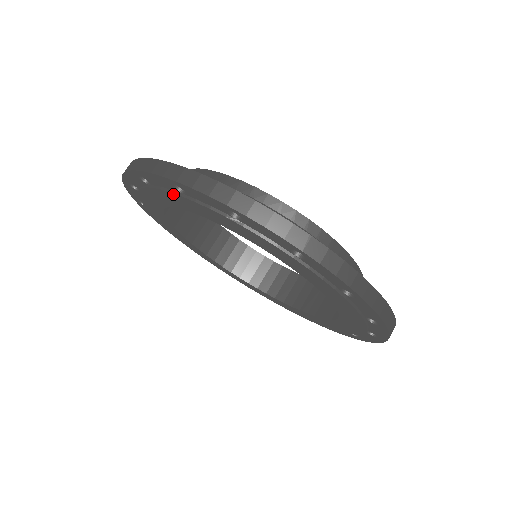
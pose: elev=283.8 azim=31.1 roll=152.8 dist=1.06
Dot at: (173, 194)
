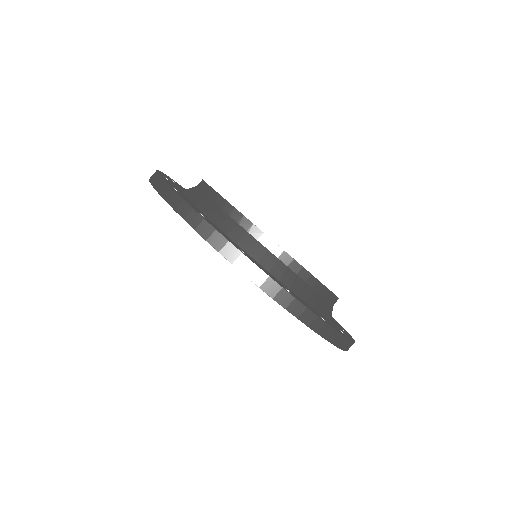
Dot at: occluded
